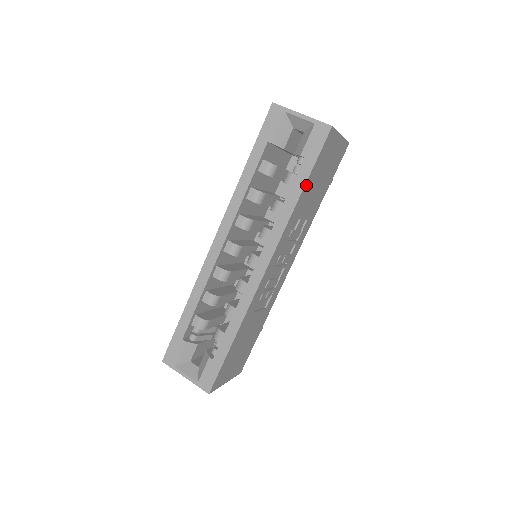
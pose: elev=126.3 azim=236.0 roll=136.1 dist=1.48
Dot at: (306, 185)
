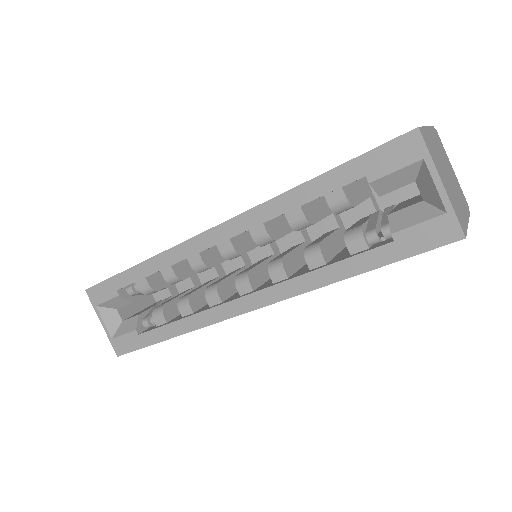
Dot at: (368, 269)
